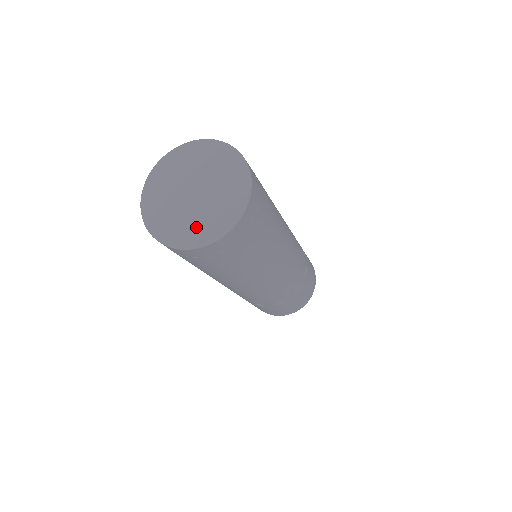
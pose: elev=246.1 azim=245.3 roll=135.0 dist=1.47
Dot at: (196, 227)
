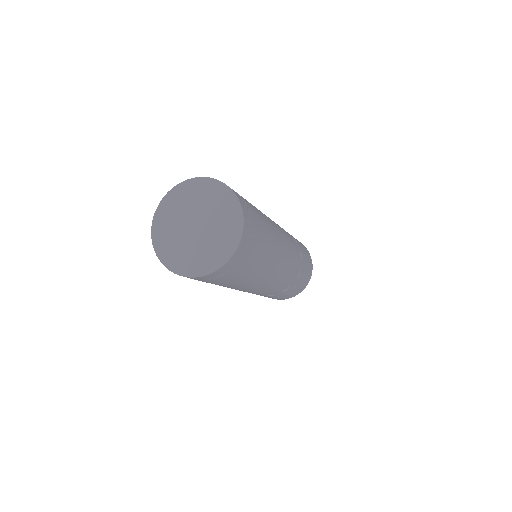
Dot at: (206, 255)
